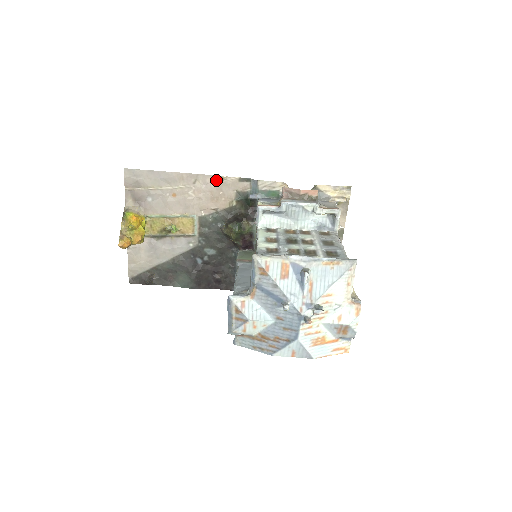
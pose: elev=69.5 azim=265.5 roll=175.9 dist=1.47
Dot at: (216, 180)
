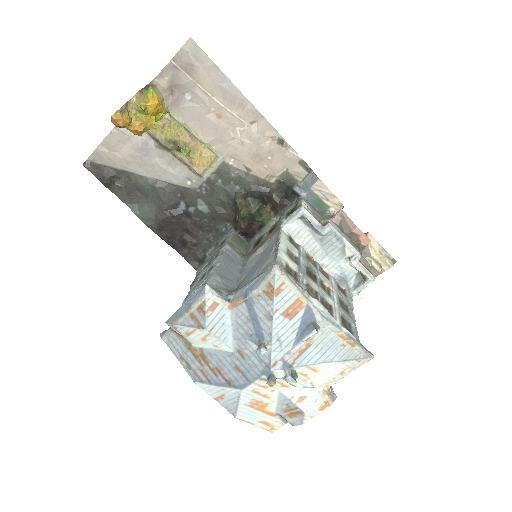
Dot at: (277, 140)
